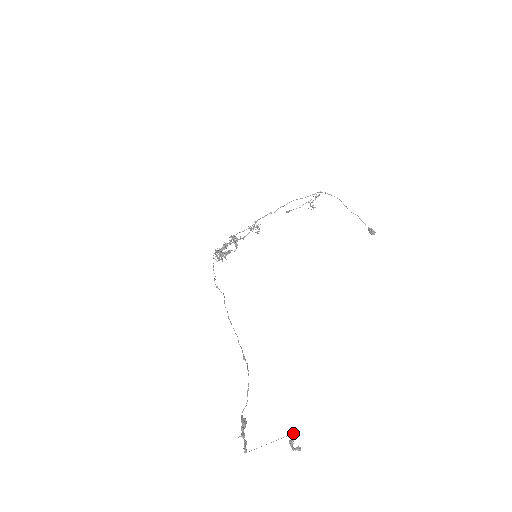
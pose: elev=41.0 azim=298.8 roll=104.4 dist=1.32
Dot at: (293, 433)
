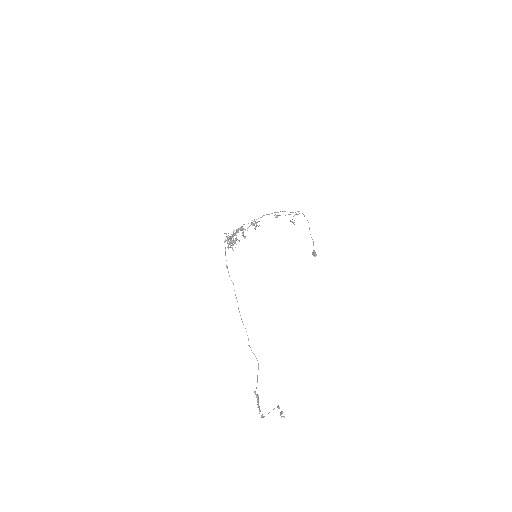
Dot at: occluded
